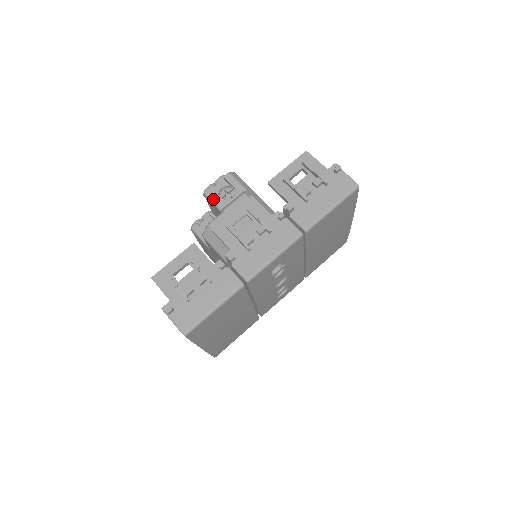
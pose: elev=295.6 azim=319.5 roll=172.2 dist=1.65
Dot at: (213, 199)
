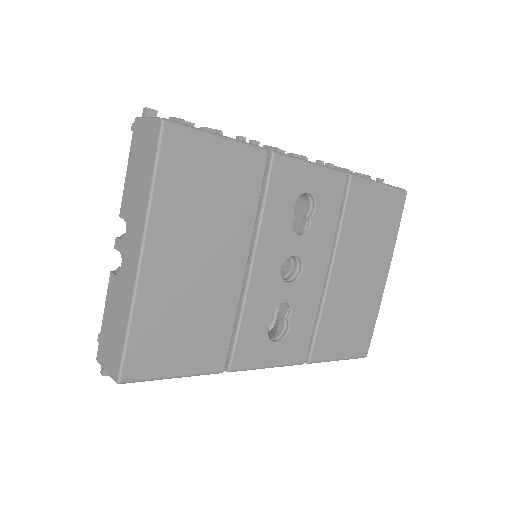
Dot at: occluded
